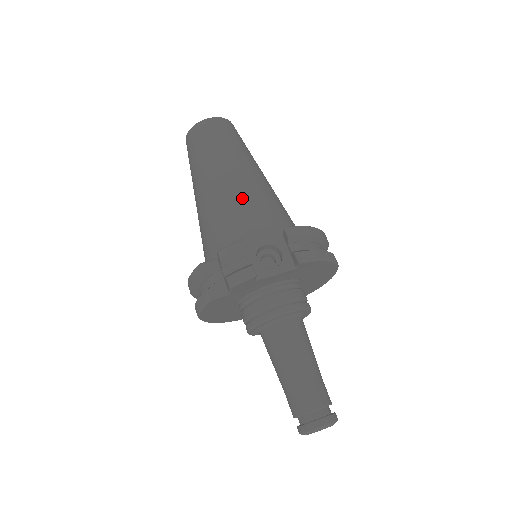
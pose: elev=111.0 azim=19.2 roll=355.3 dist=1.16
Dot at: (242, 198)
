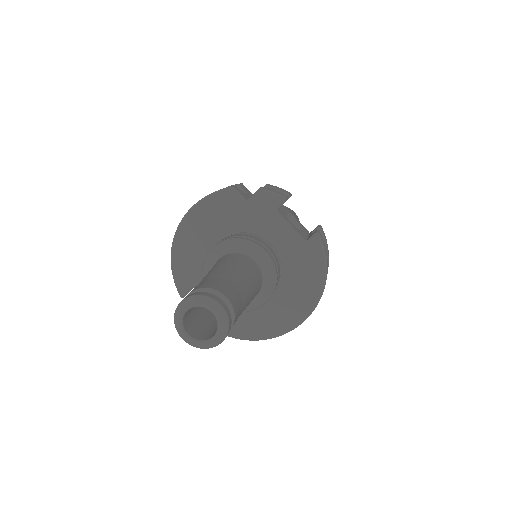
Dot at: occluded
